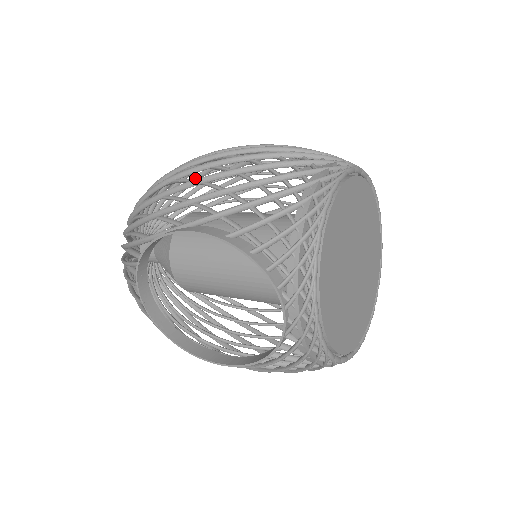
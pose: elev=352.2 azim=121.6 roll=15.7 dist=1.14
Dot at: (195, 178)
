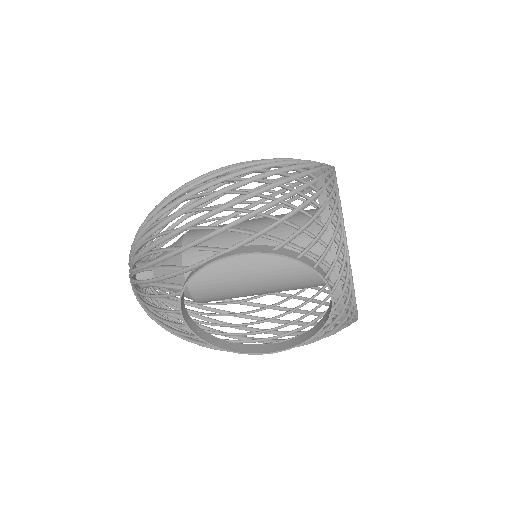
Dot at: (173, 201)
